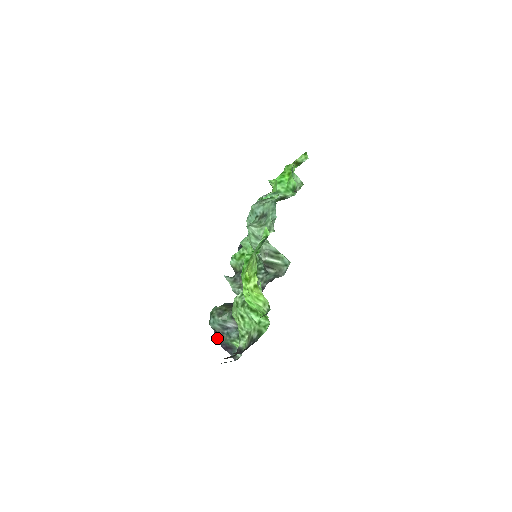
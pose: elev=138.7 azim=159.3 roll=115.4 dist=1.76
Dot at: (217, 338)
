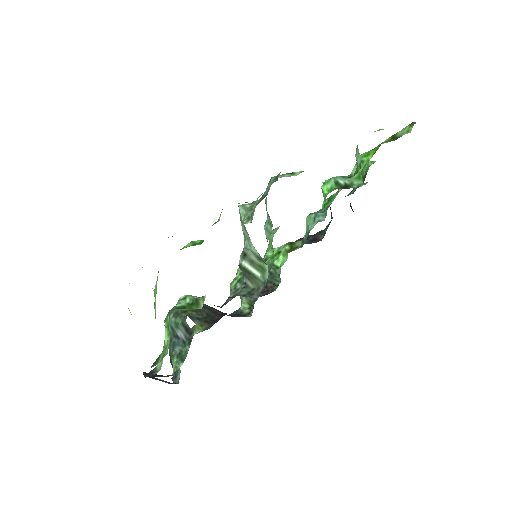
Dot at: occluded
